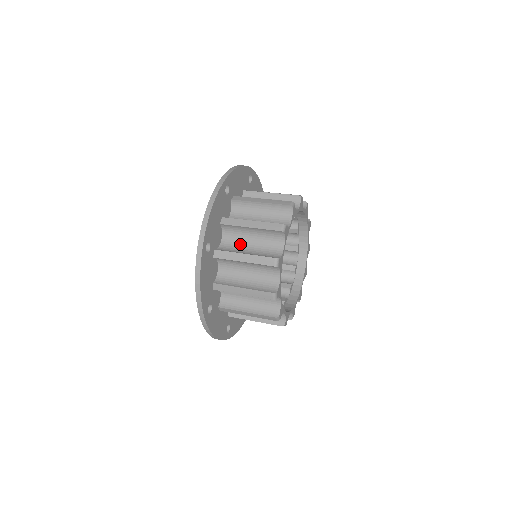
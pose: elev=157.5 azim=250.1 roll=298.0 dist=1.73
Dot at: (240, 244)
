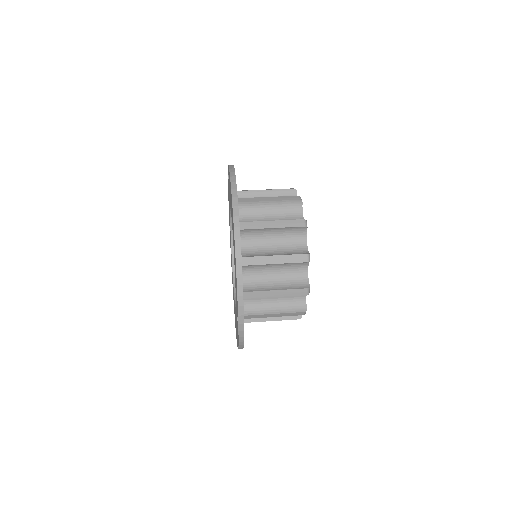
Dot at: (261, 247)
